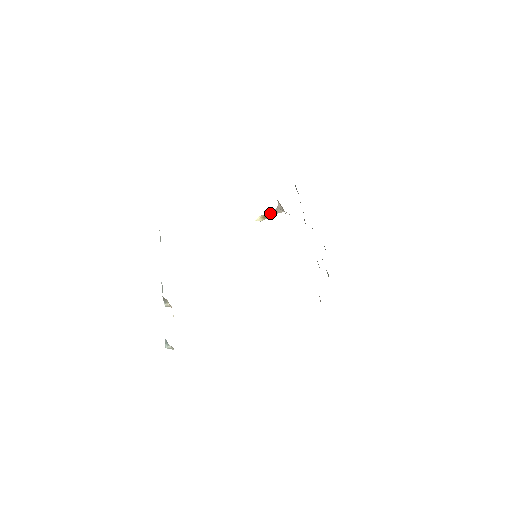
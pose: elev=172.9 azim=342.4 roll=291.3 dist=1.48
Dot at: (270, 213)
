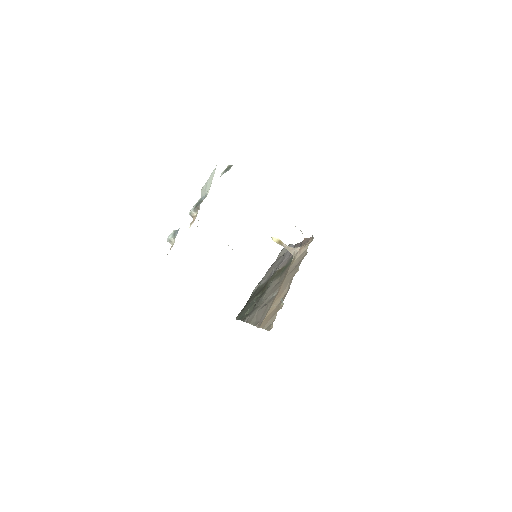
Dot at: (286, 245)
